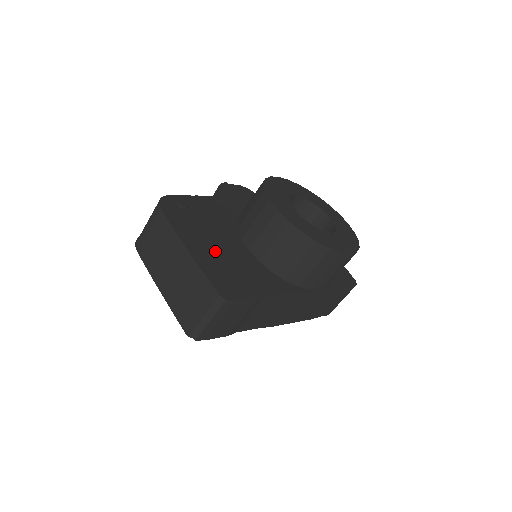
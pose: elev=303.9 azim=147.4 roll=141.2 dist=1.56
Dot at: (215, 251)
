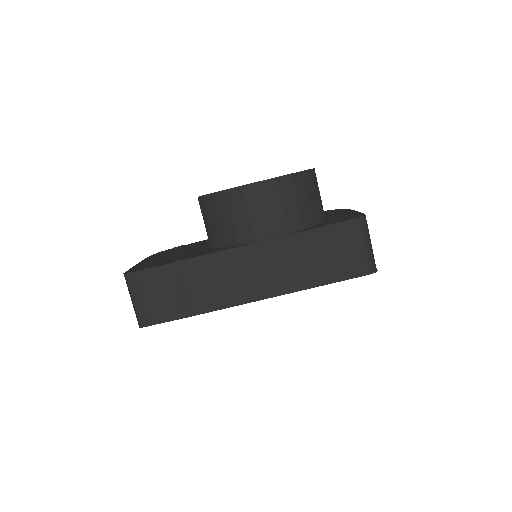
Dot at: (166, 257)
